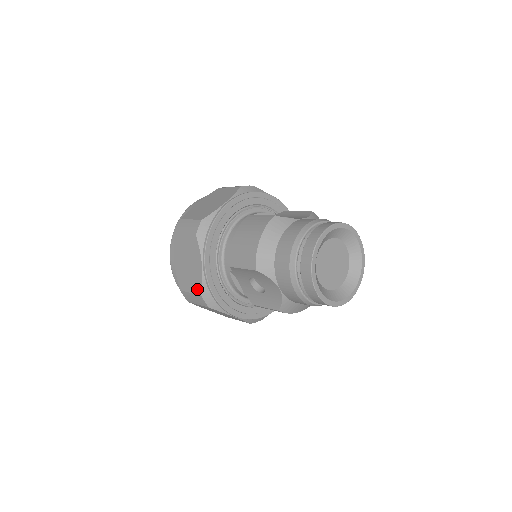
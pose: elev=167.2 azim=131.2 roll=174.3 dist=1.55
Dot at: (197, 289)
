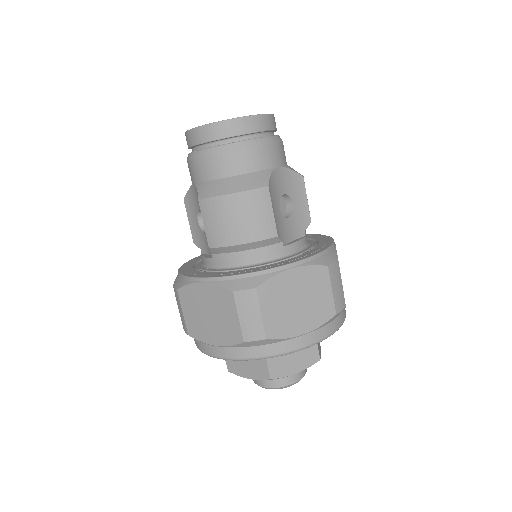
Dot at: occluded
